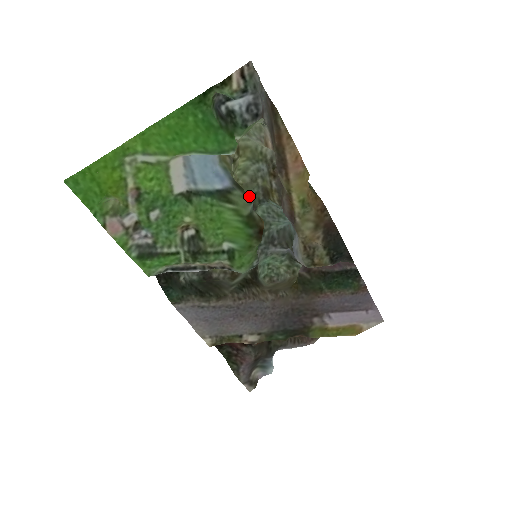
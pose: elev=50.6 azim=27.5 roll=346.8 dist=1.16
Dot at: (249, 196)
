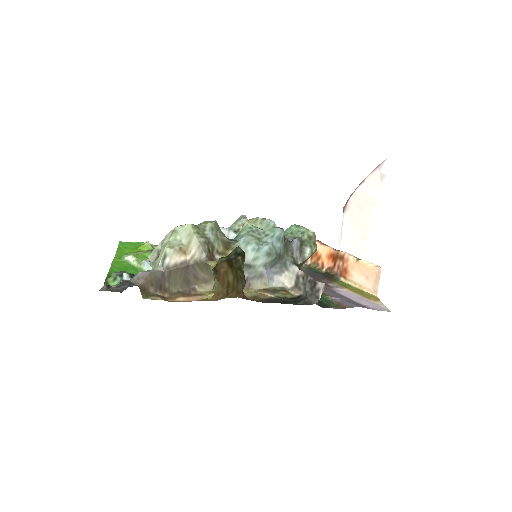
Dot at: occluded
